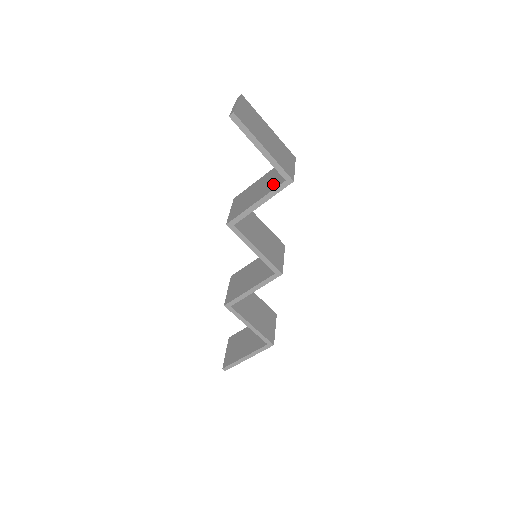
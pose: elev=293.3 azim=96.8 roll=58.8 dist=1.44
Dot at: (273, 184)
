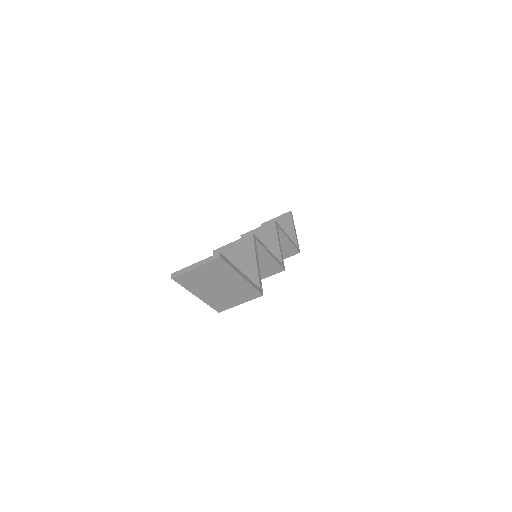
Dot at: occluded
